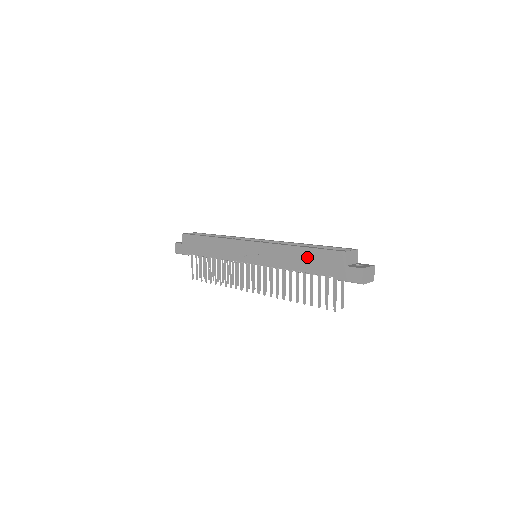
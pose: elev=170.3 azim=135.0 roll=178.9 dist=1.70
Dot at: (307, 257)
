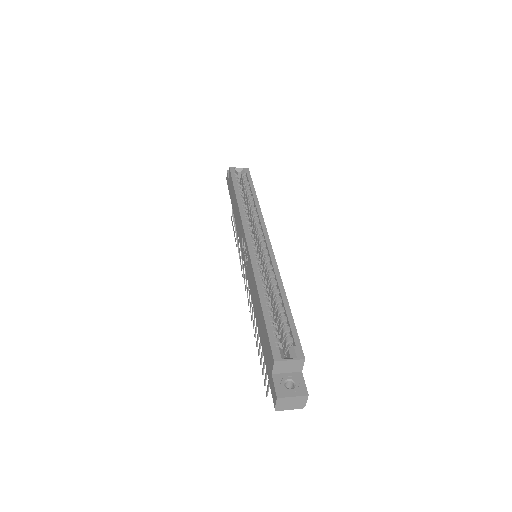
Dot at: (261, 319)
